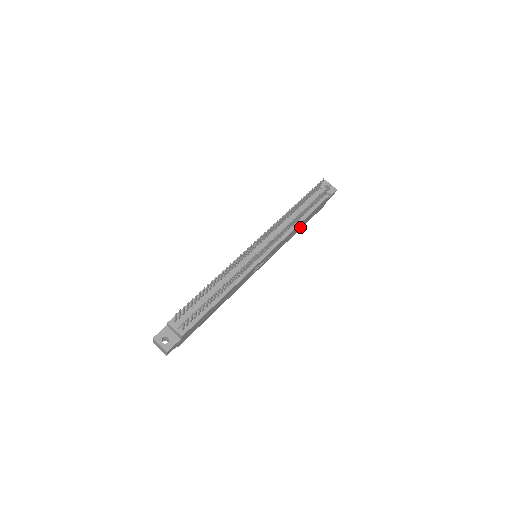
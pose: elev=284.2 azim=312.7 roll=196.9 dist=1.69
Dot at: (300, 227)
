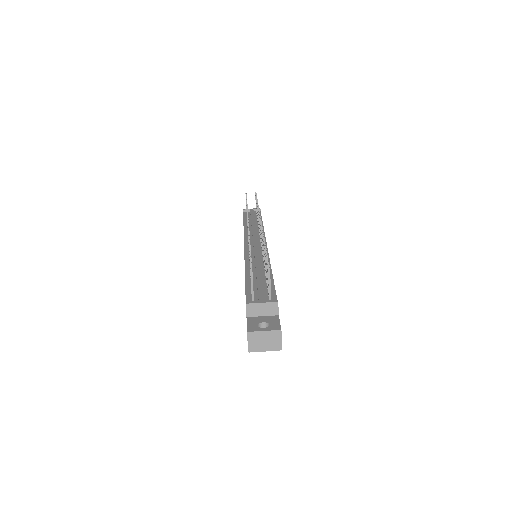
Dot at: occluded
